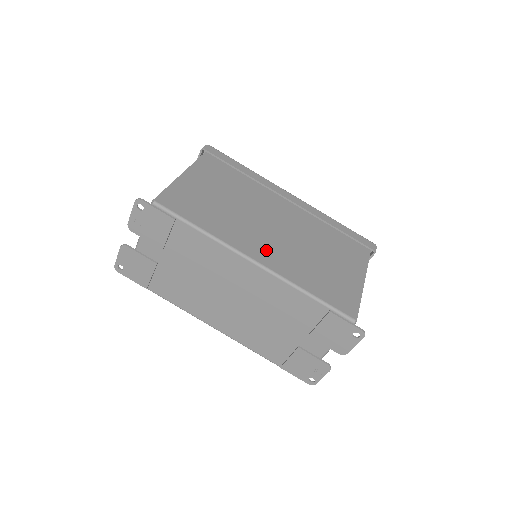
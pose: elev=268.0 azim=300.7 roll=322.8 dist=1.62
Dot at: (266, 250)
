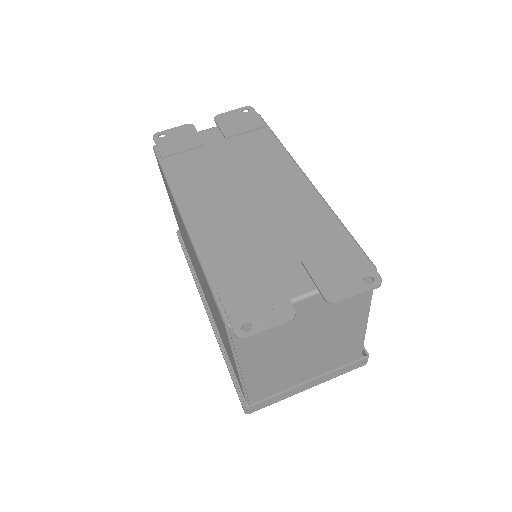
Dot at: occluded
